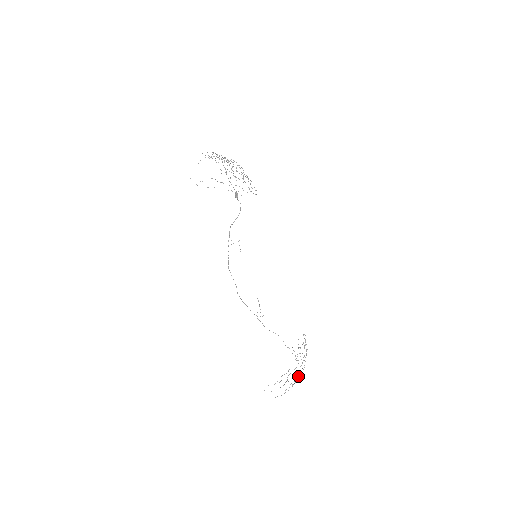
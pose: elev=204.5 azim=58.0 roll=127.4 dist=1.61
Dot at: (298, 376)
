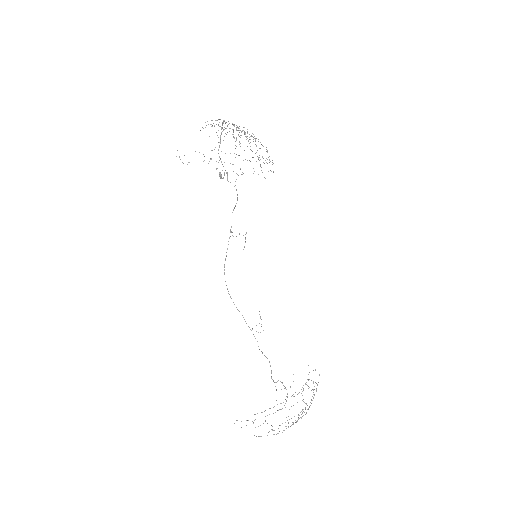
Dot at: (287, 420)
